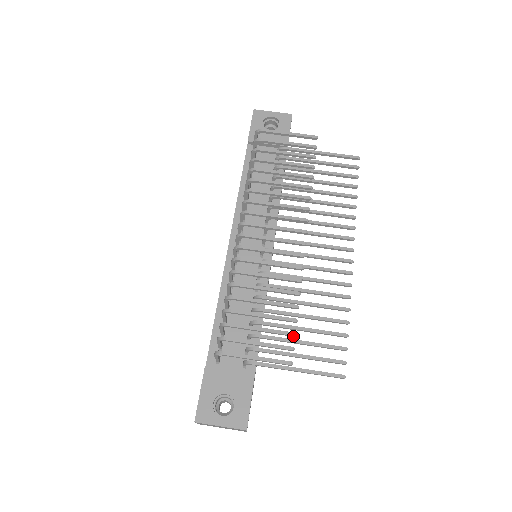
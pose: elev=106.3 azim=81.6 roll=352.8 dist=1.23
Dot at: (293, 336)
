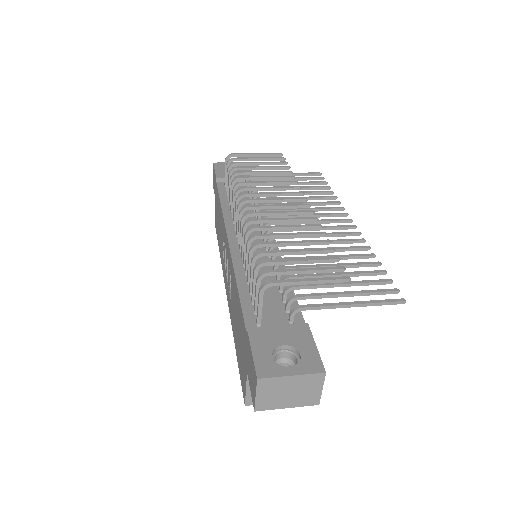
Dot at: (337, 261)
